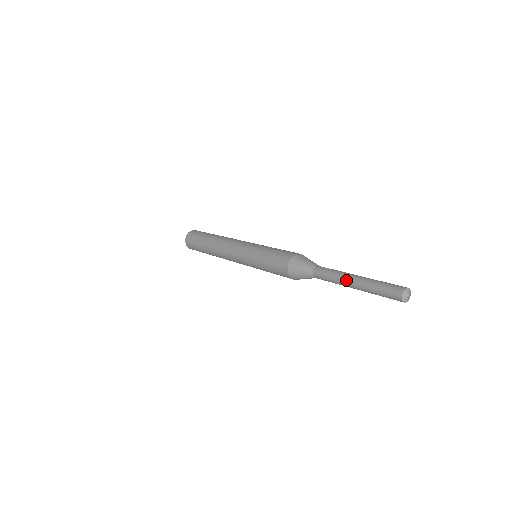
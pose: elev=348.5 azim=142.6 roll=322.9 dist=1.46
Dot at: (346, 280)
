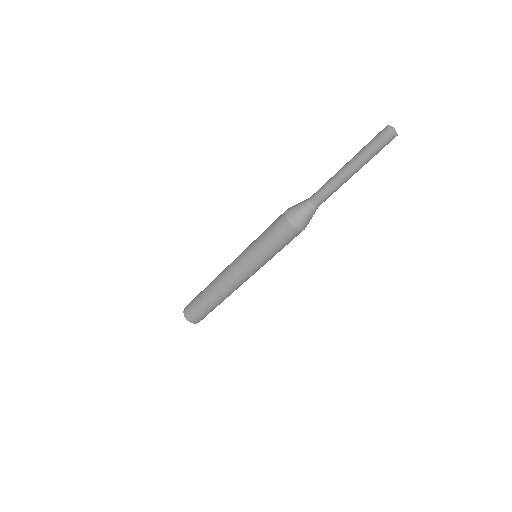
Dot at: (339, 170)
